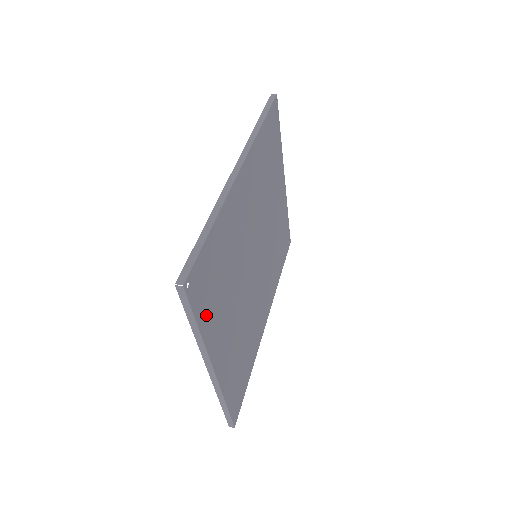
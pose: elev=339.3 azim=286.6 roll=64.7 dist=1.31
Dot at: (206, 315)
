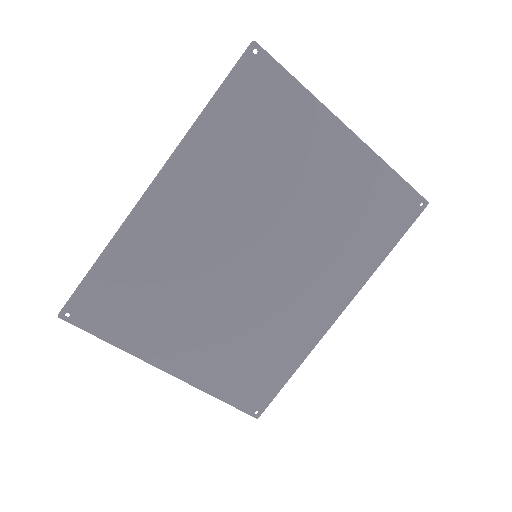
Dot at: (122, 331)
